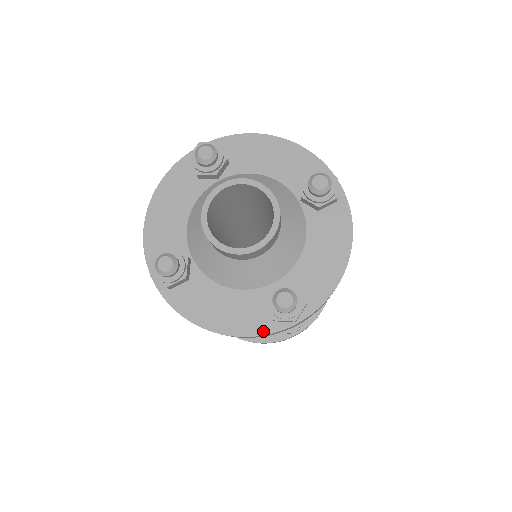
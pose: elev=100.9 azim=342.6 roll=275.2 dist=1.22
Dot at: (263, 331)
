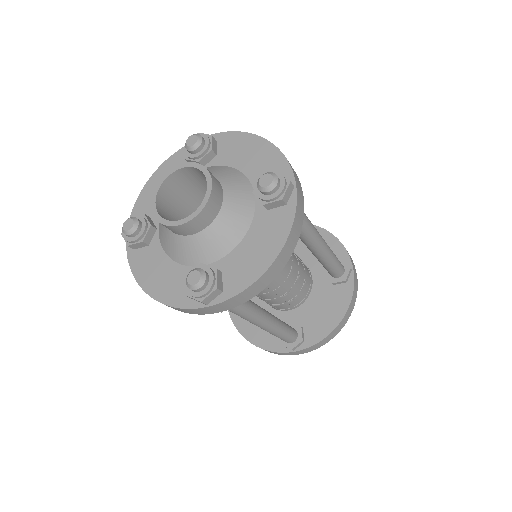
Dot at: (180, 304)
